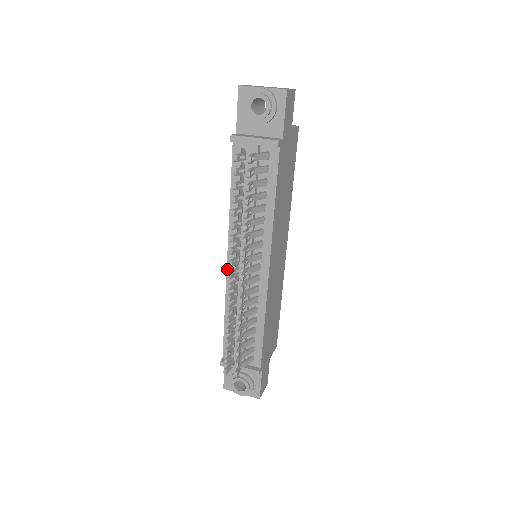
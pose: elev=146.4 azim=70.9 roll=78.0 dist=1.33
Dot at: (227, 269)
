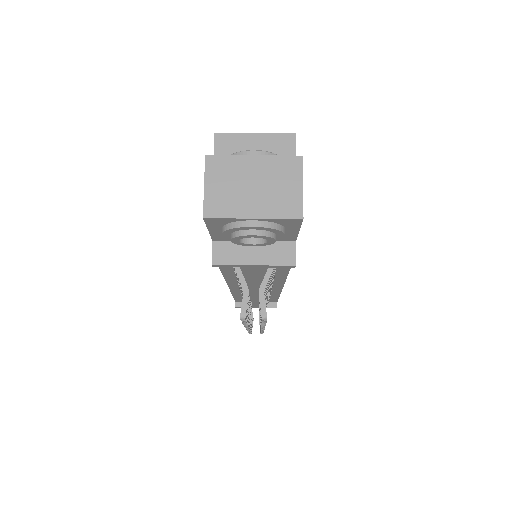
Dot at: (229, 288)
